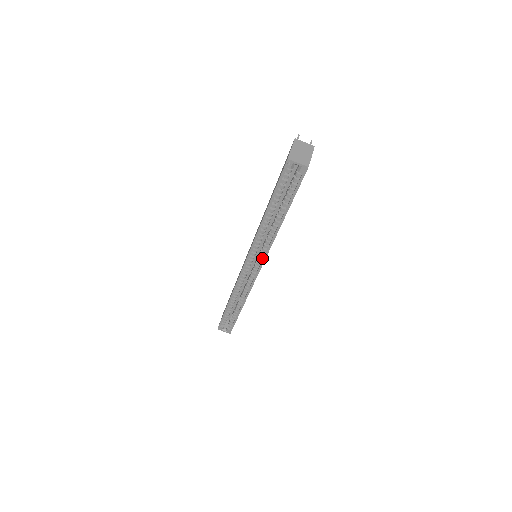
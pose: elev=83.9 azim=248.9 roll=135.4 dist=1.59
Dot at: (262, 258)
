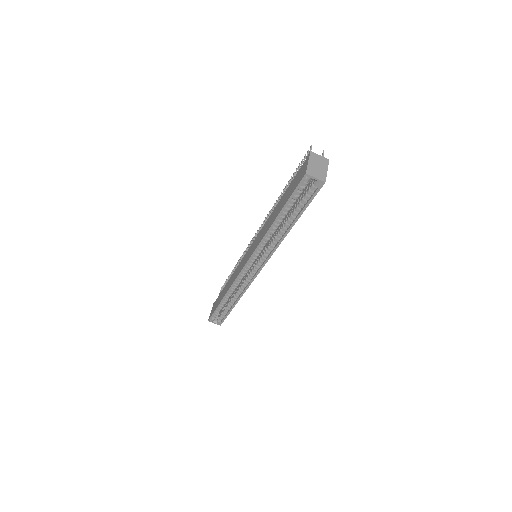
Dot at: (264, 260)
